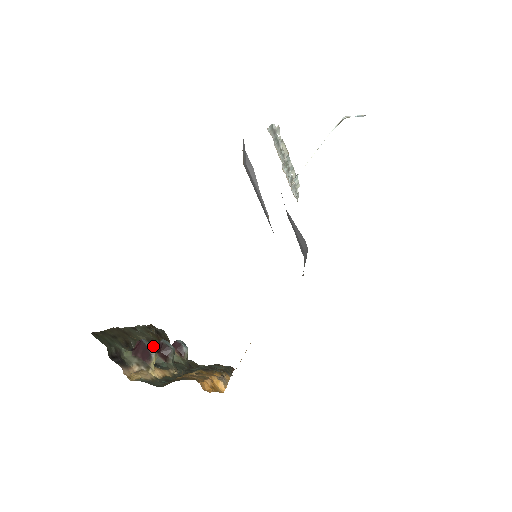
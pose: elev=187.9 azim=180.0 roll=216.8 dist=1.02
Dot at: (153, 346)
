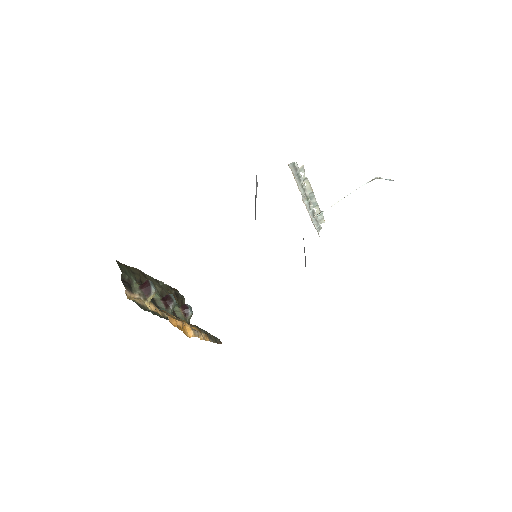
Dot at: (155, 288)
